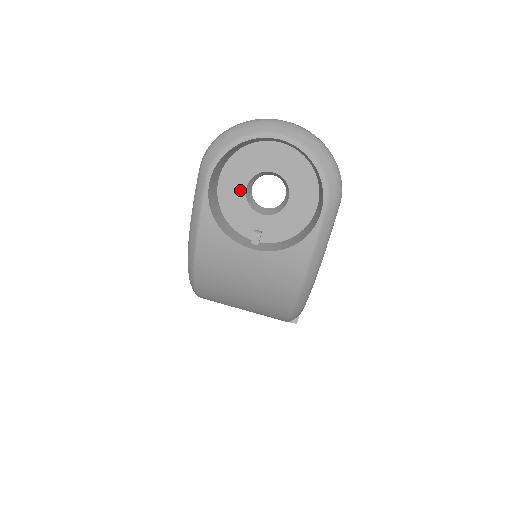
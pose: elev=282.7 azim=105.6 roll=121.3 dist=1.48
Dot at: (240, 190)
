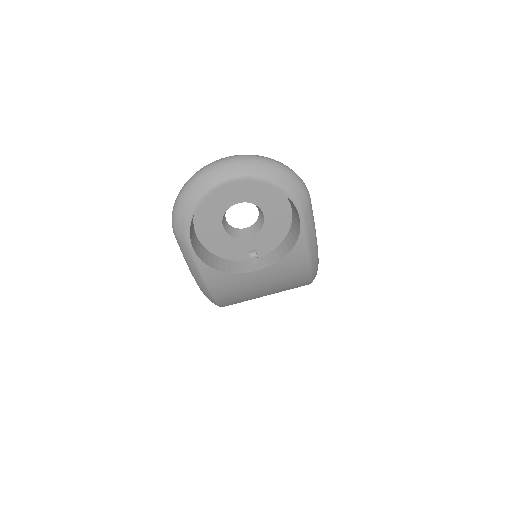
Dot at: (218, 231)
